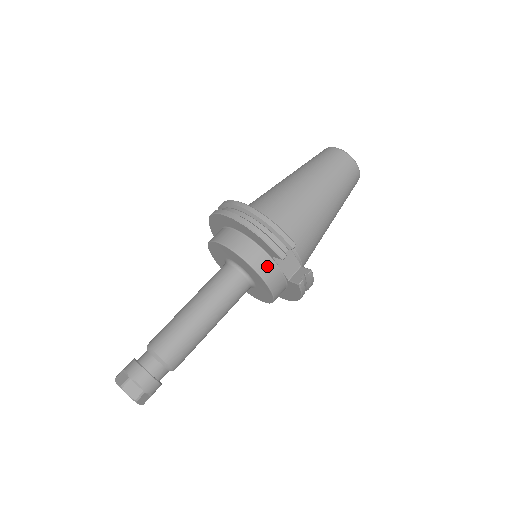
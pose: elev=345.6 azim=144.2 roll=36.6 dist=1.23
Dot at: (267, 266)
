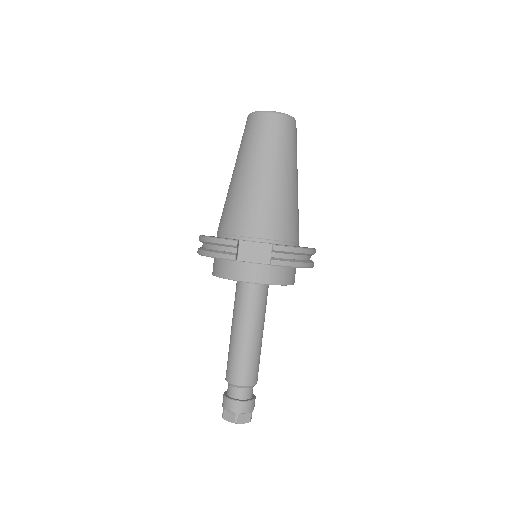
Dot at: (240, 270)
